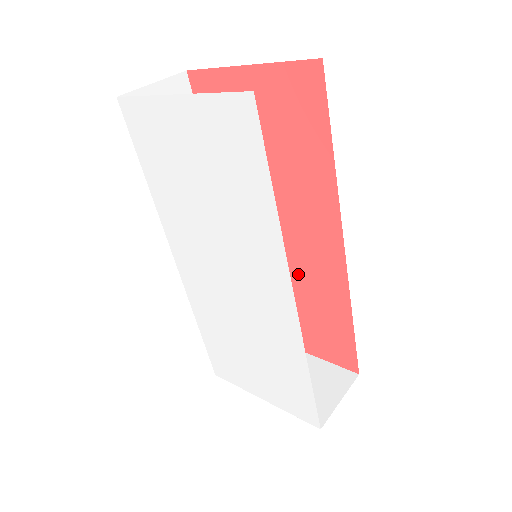
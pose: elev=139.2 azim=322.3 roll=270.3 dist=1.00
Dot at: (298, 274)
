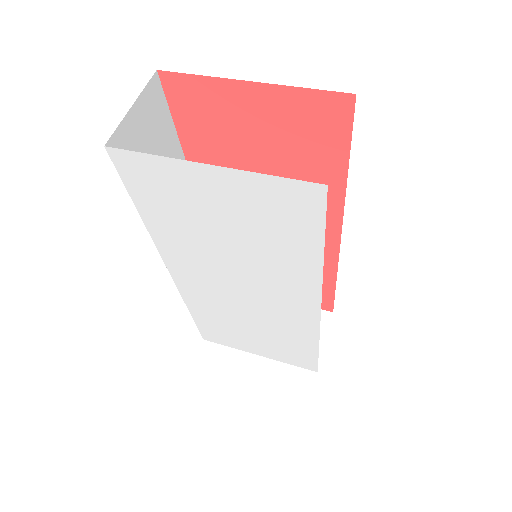
Dot at: occluded
